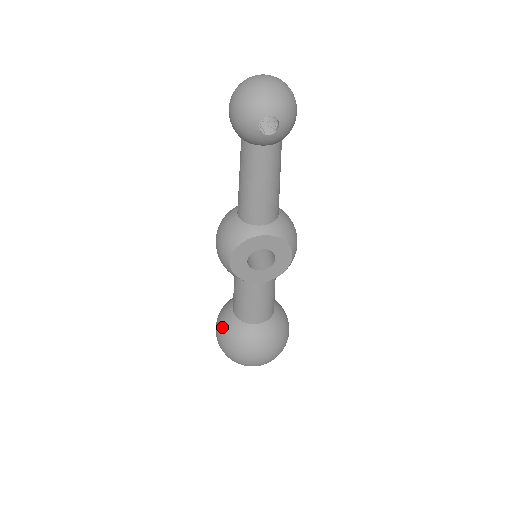
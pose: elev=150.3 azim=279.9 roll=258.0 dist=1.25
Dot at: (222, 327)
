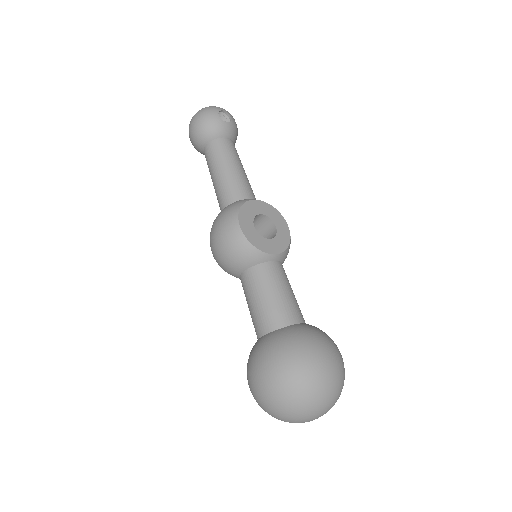
Dot at: (262, 352)
